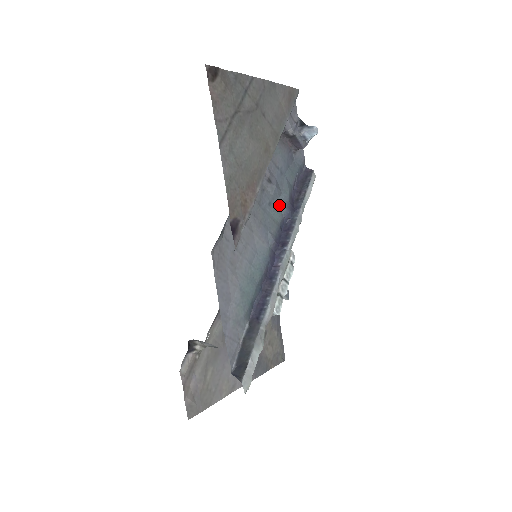
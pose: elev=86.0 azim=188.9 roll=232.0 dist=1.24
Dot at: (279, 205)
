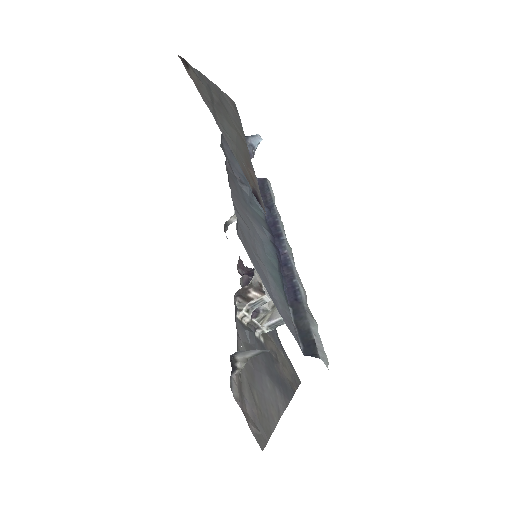
Dot at: (257, 205)
